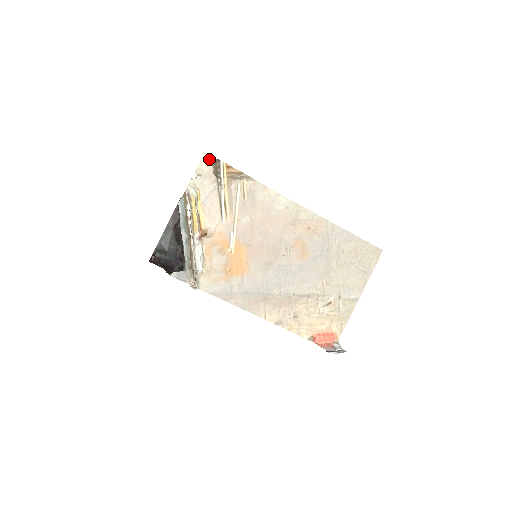
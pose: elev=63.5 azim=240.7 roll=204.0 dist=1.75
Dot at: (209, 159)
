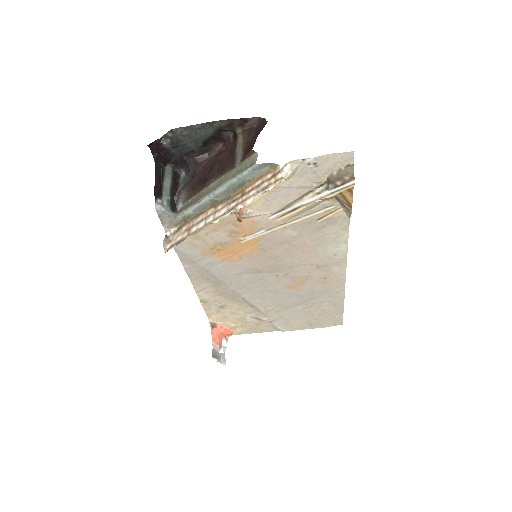
Dot at: (348, 161)
